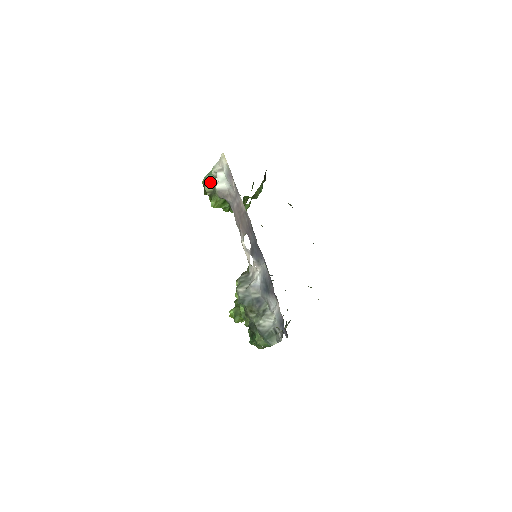
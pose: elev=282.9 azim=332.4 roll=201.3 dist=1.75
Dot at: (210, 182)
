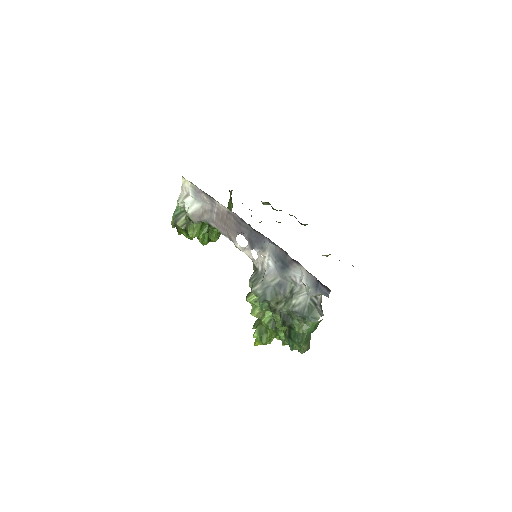
Dot at: (180, 216)
